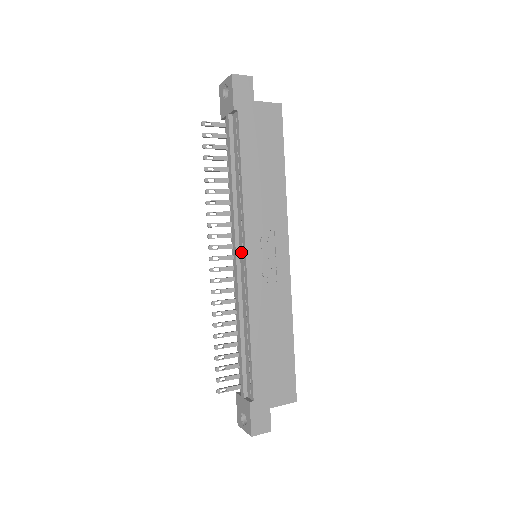
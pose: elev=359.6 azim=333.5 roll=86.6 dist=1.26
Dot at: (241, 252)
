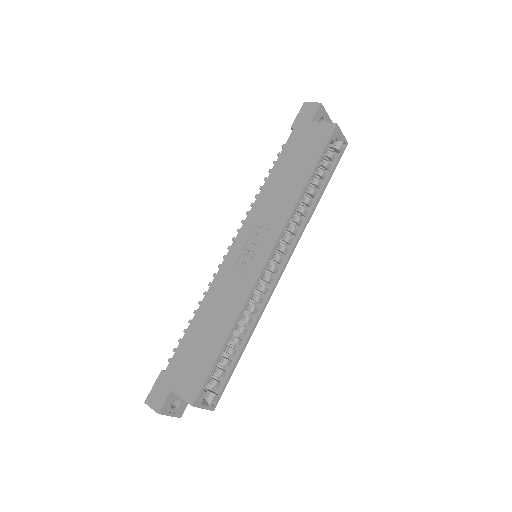
Dot at: occluded
